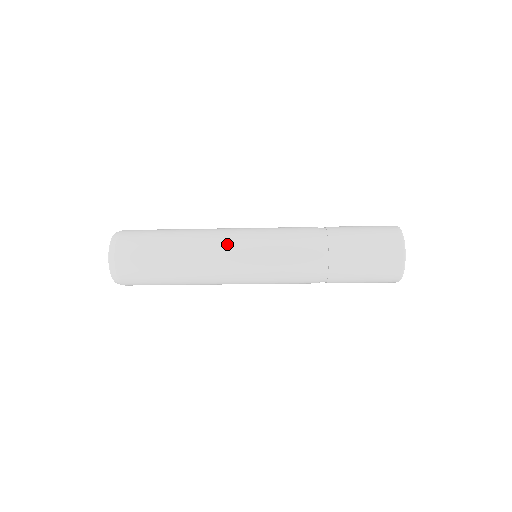
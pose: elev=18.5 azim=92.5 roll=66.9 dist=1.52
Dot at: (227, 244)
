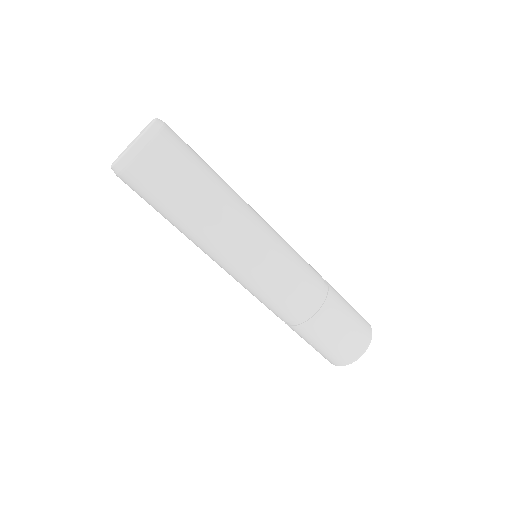
Dot at: occluded
